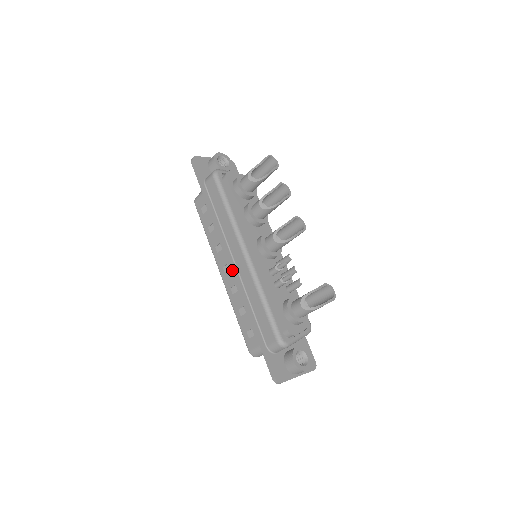
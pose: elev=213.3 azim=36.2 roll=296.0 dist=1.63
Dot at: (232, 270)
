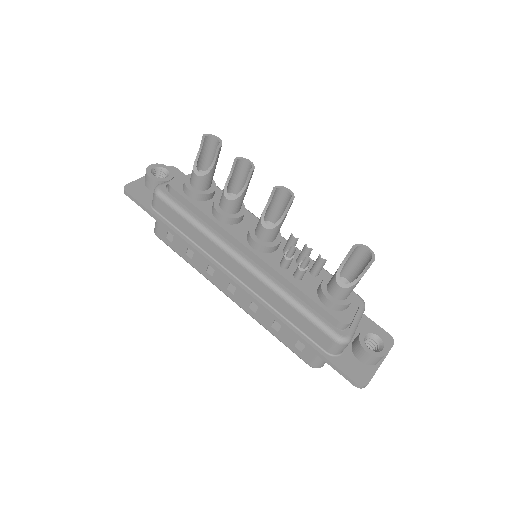
Dot at: (238, 288)
